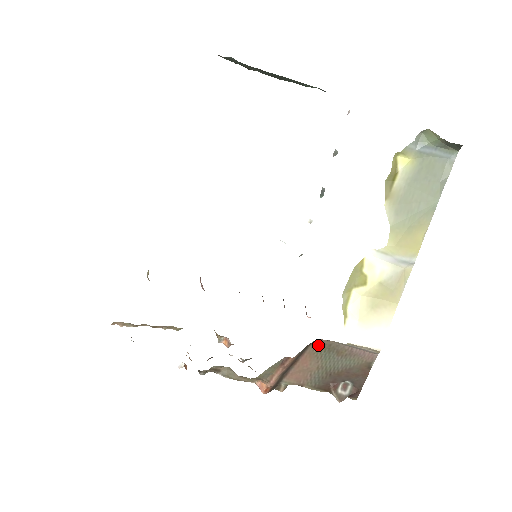
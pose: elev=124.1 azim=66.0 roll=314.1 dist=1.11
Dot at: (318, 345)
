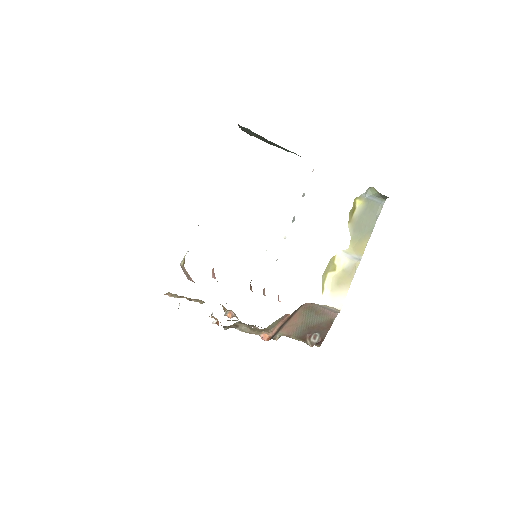
Dot at: (305, 307)
